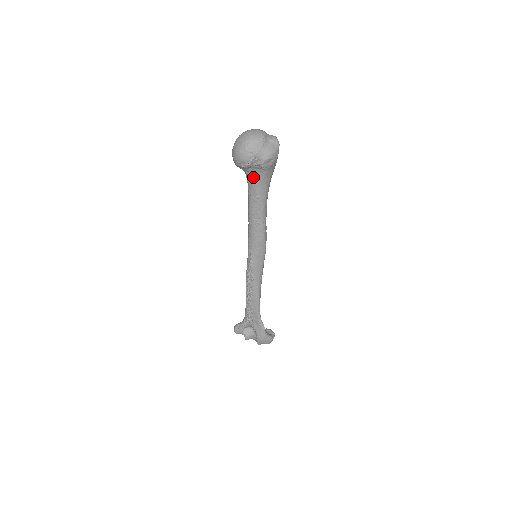
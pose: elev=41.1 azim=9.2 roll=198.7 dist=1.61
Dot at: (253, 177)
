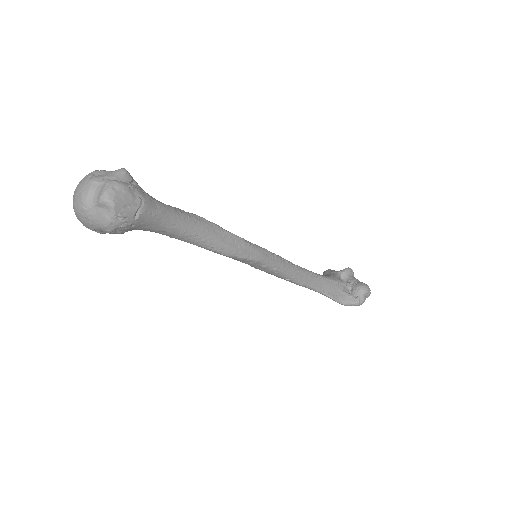
Dot at: occluded
